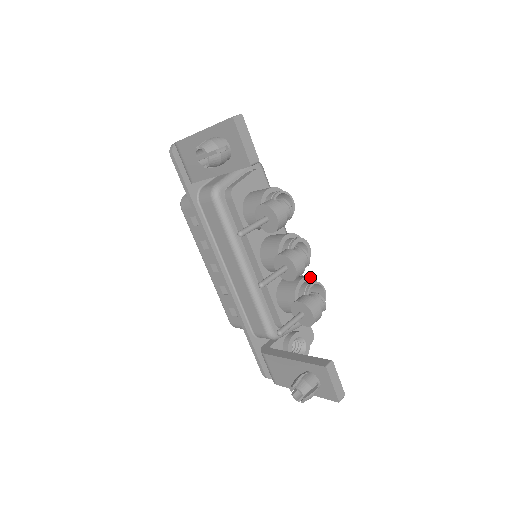
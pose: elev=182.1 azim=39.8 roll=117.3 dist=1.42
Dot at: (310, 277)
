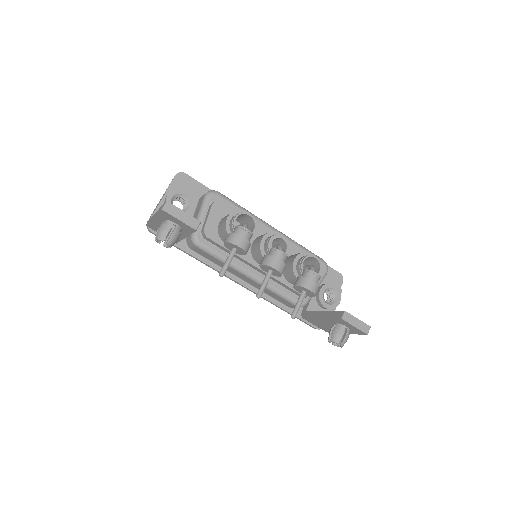
Dot at: (300, 254)
